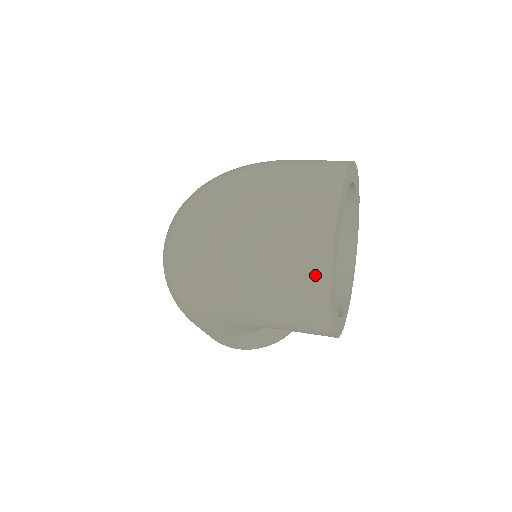
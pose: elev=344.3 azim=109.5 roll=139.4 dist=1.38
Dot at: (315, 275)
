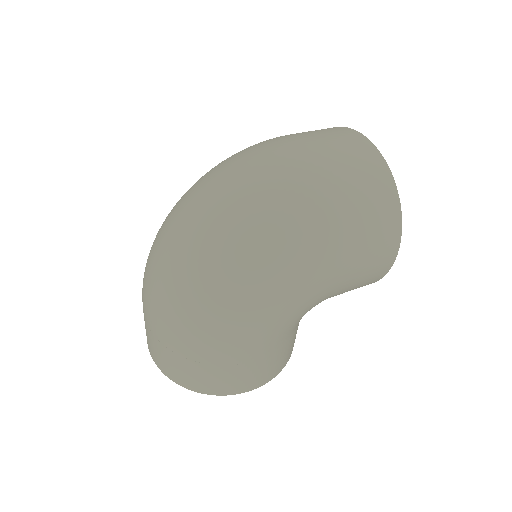
Dot at: (384, 188)
